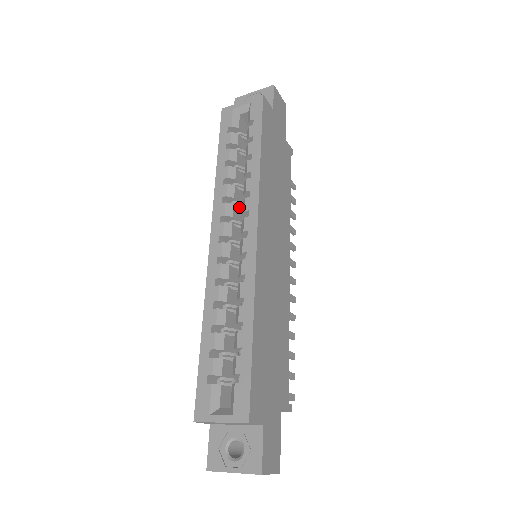
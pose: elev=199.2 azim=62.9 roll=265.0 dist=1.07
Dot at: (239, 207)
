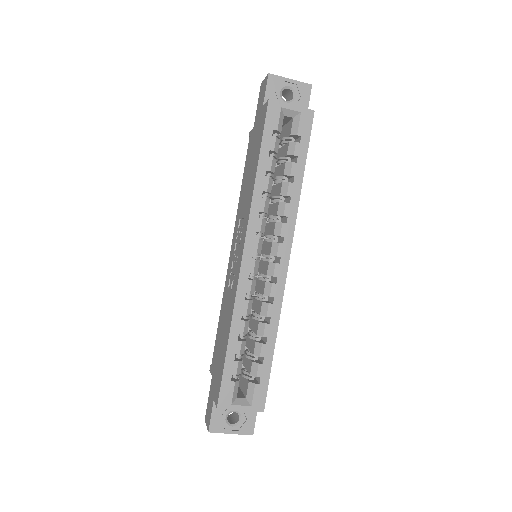
Dot at: (265, 219)
